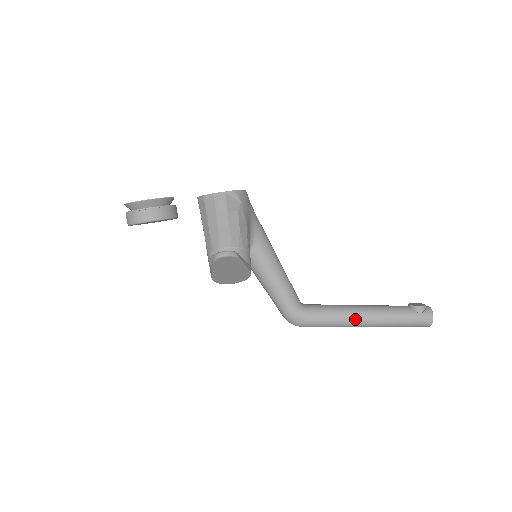
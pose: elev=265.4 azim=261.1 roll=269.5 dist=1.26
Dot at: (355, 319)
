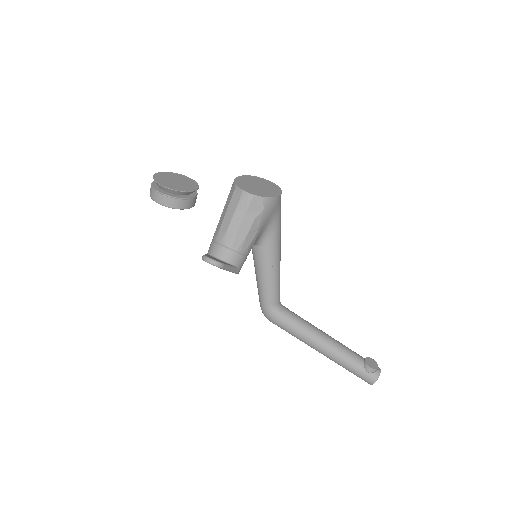
Dot at: (312, 344)
